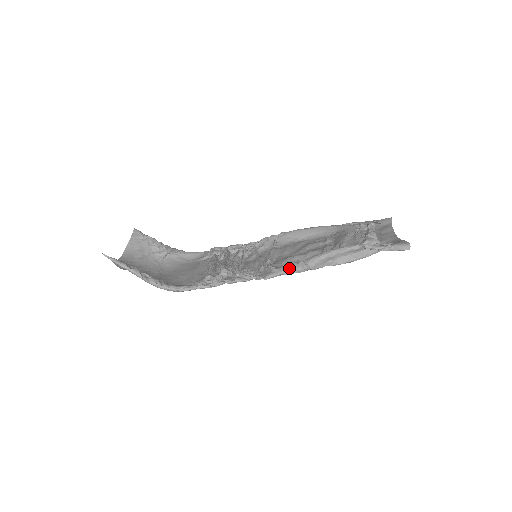
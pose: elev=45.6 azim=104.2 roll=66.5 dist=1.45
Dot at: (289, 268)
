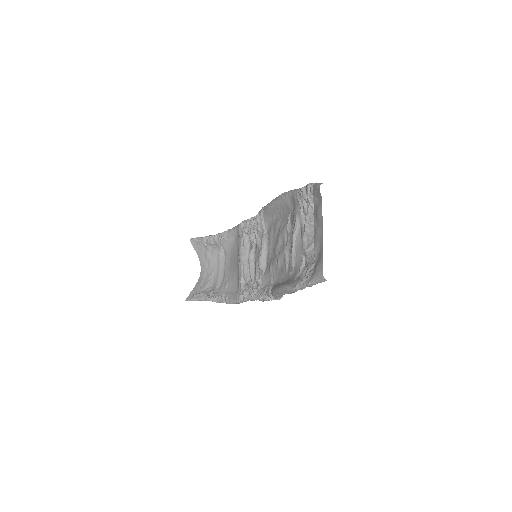
Dot at: (268, 298)
